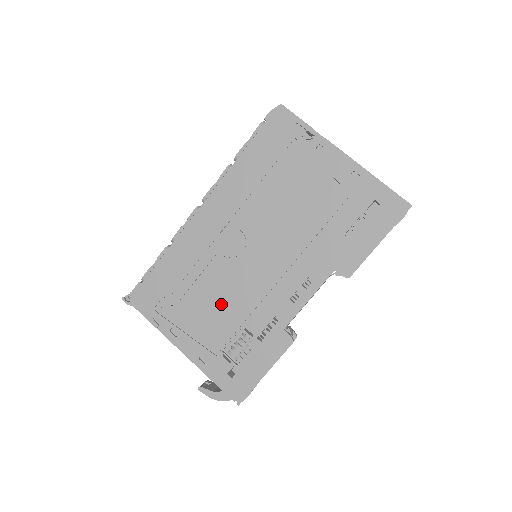
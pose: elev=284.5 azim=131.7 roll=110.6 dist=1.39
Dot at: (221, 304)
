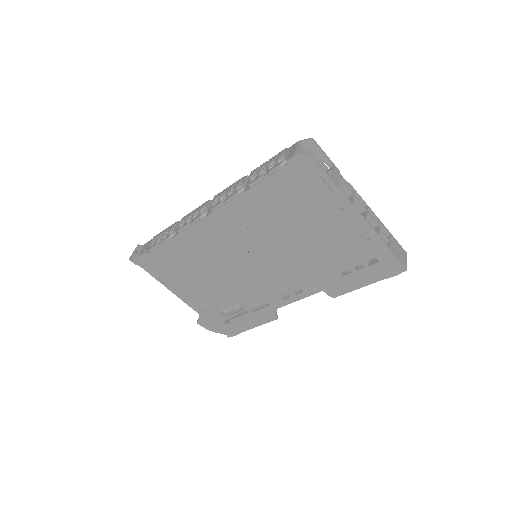
Dot at: (220, 285)
